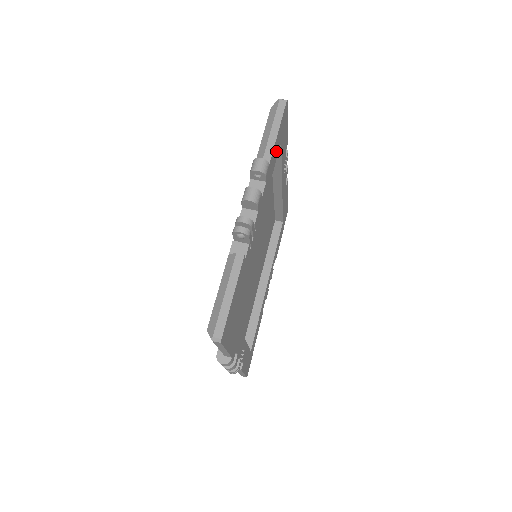
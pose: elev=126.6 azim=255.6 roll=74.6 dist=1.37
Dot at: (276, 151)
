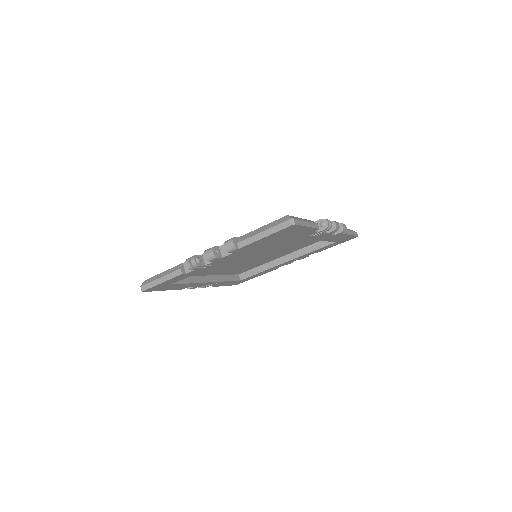
Dot at: (265, 241)
